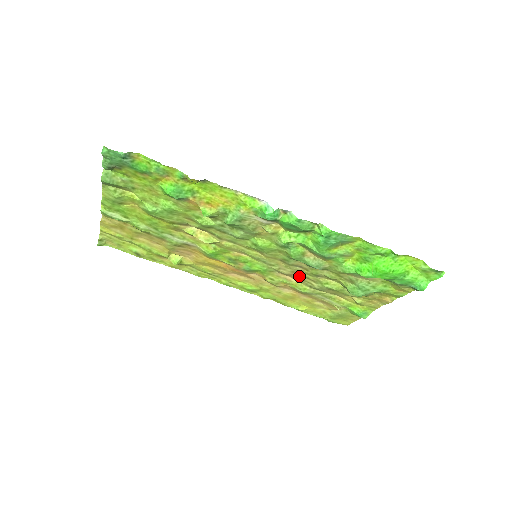
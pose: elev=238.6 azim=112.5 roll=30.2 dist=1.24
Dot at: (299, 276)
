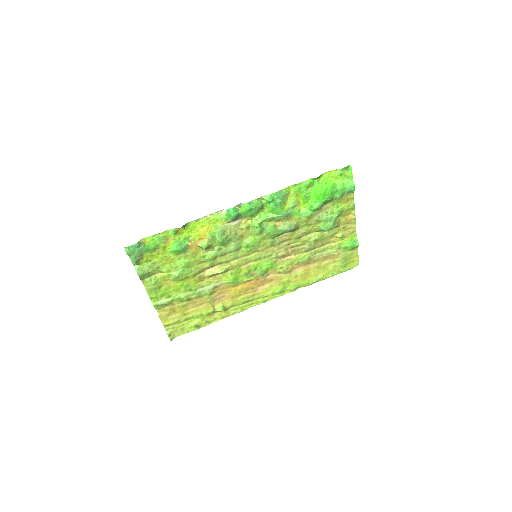
Dot at: (292, 250)
